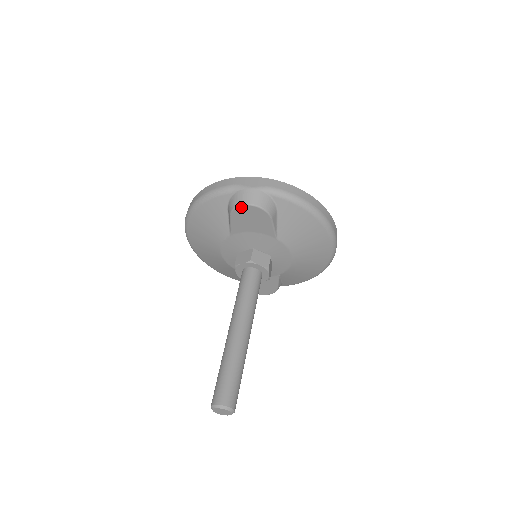
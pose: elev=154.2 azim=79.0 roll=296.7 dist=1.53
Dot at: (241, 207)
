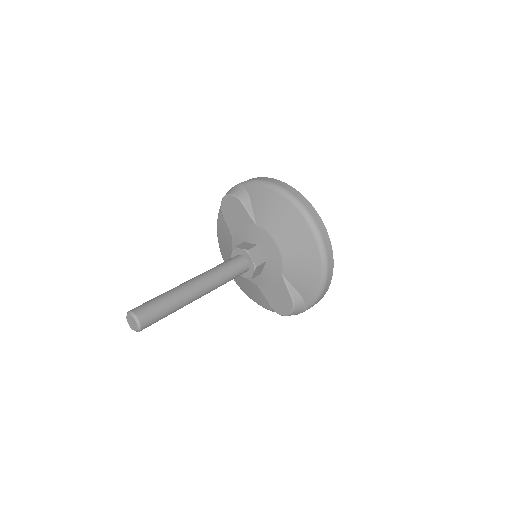
Dot at: (223, 201)
